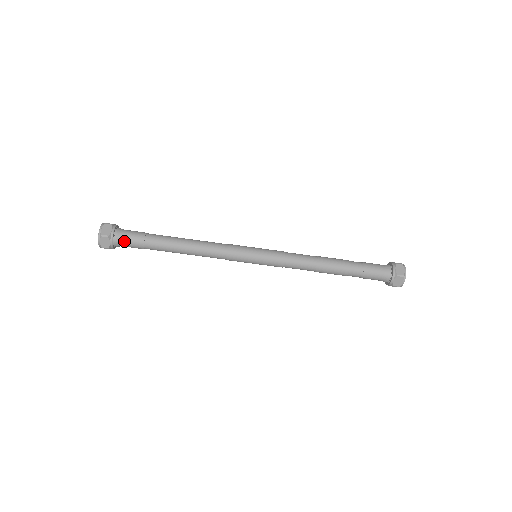
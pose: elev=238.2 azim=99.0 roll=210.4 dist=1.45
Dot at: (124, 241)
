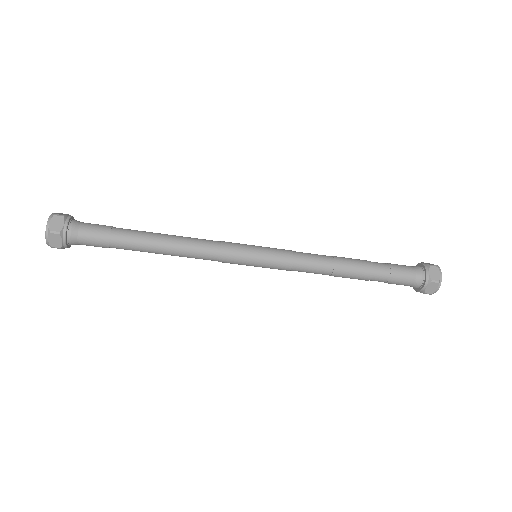
Dot at: occluded
